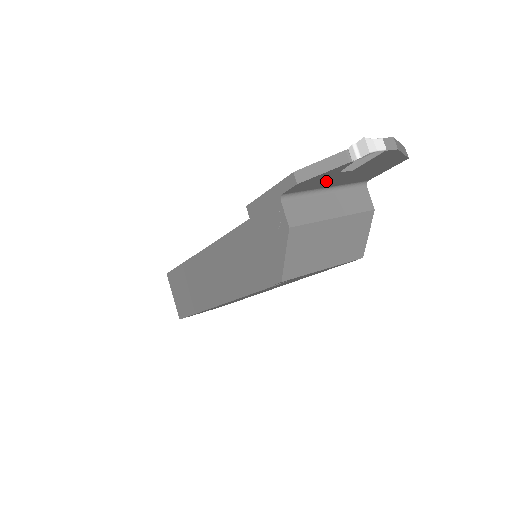
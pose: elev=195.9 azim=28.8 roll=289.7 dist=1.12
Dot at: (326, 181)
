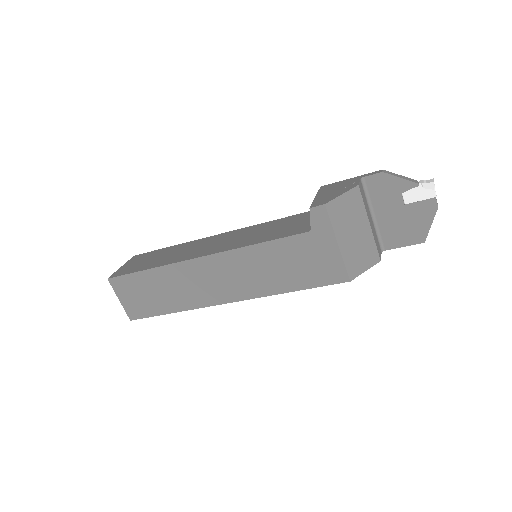
Dot at: (386, 199)
